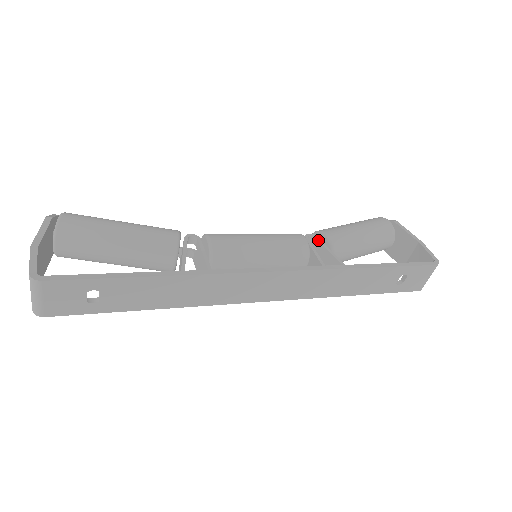
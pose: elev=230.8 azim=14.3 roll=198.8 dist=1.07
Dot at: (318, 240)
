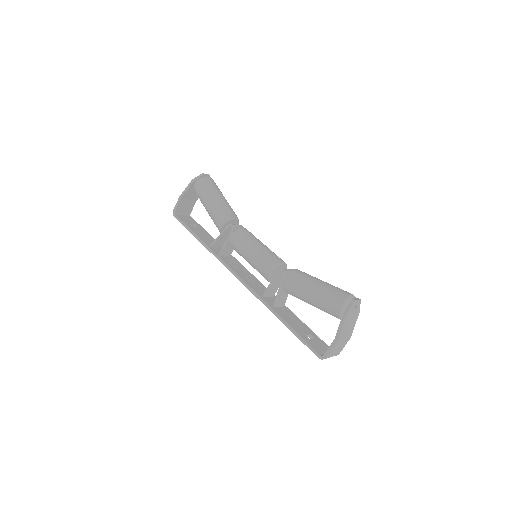
Dot at: (282, 278)
